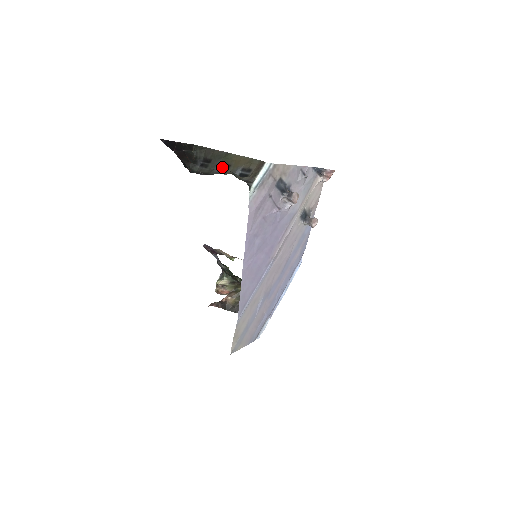
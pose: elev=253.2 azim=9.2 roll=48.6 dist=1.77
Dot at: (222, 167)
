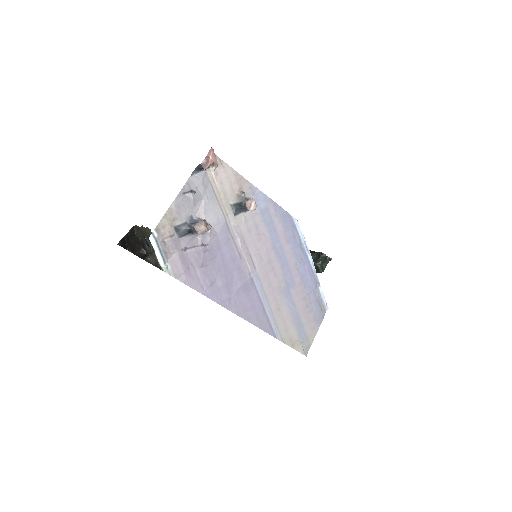
Dot at: (150, 243)
